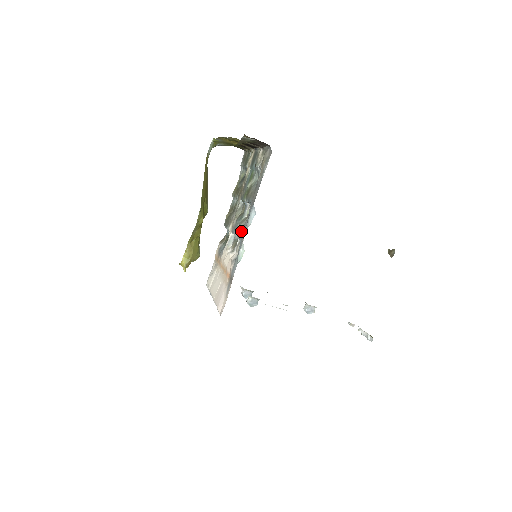
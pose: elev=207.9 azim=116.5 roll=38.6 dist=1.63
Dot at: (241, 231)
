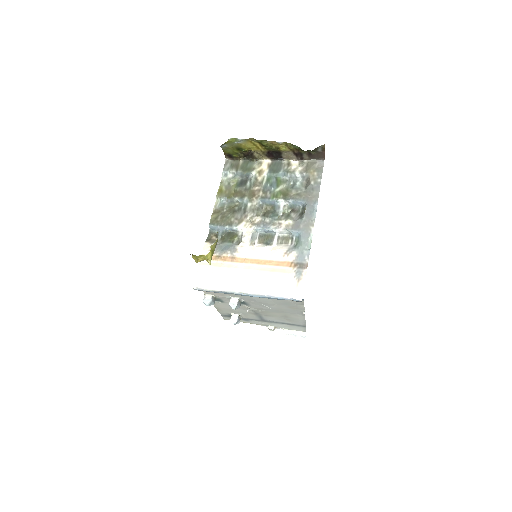
Dot at: (295, 224)
